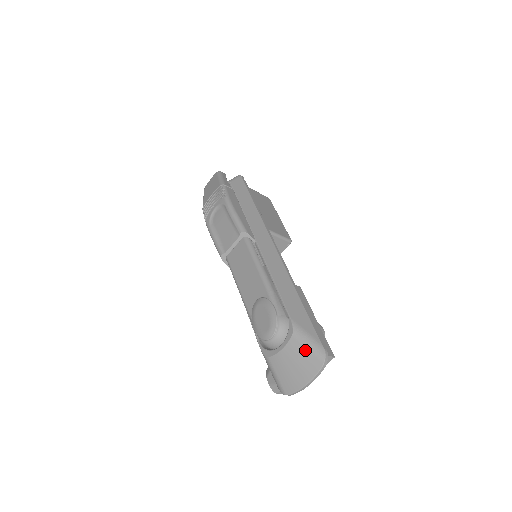
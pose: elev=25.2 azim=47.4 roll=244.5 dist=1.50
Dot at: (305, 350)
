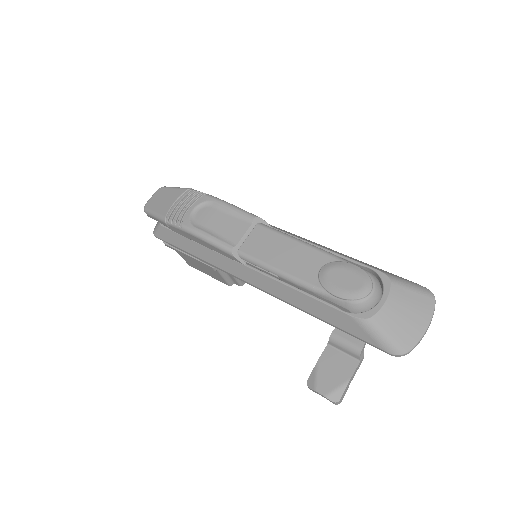
Dot at: (411, 292)
